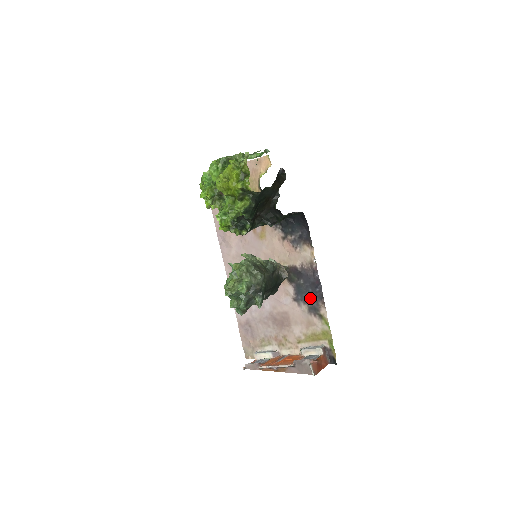
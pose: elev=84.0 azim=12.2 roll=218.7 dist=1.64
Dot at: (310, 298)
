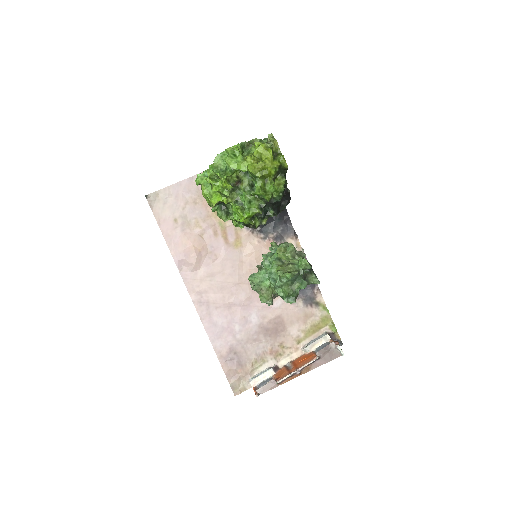
Dot at: (303, 290)
